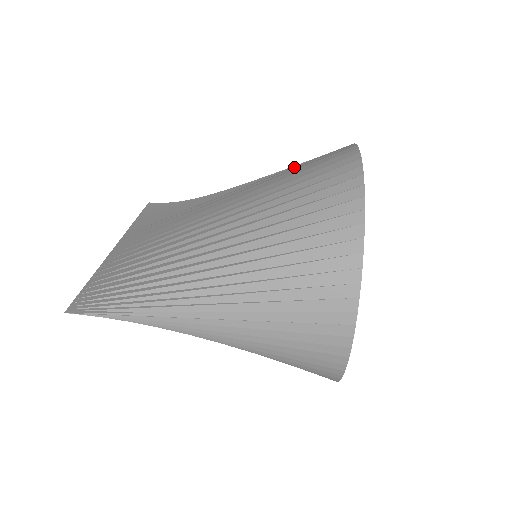
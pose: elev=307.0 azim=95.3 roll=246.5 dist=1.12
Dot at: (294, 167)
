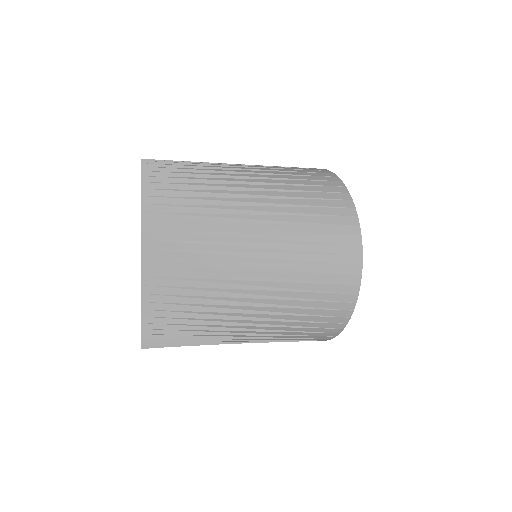
Dot at: occluded
